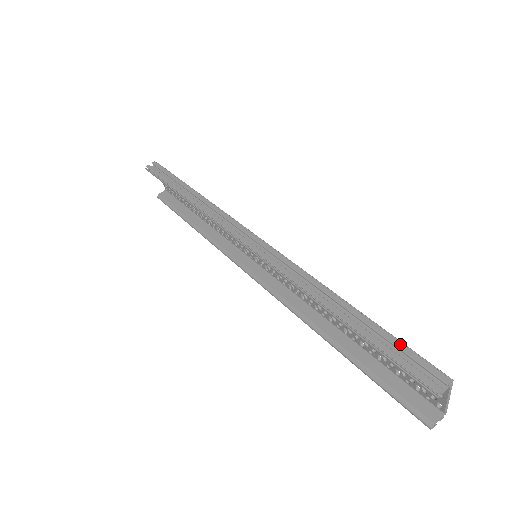
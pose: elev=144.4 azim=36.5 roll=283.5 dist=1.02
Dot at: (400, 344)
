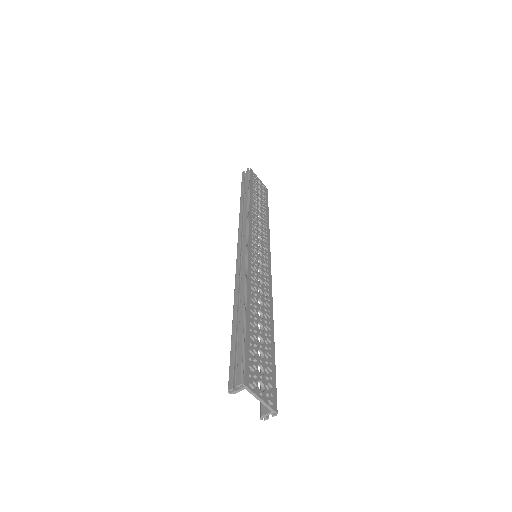
Dot at: (241, 348)
